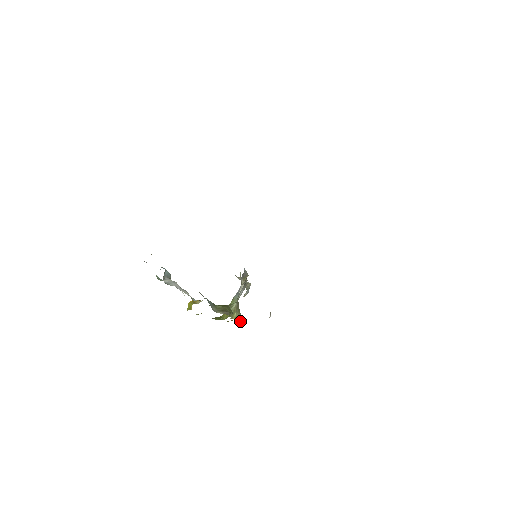
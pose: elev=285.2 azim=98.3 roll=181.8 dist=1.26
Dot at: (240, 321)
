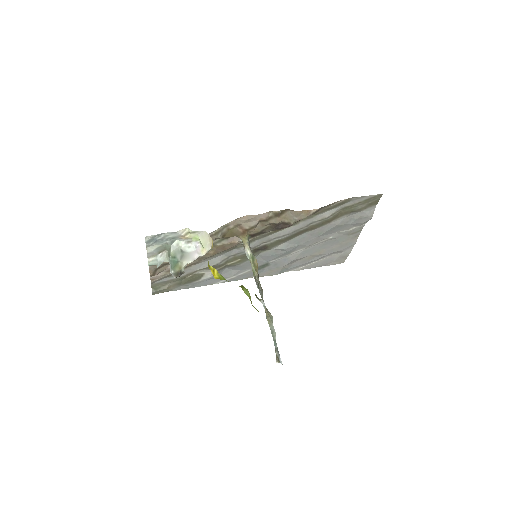
Dot at: occluded
